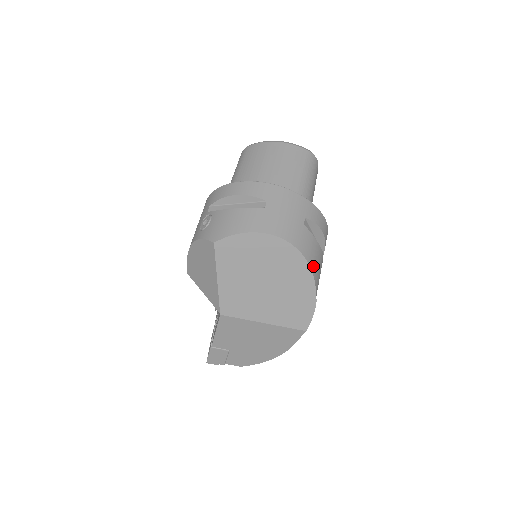
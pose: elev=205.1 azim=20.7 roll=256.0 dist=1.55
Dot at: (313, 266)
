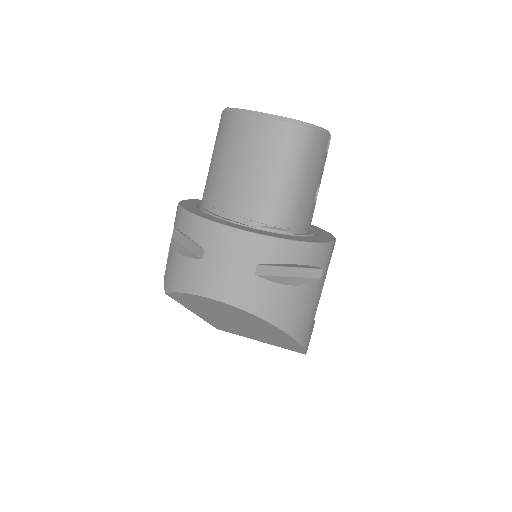
Dot at: (277, 318)
